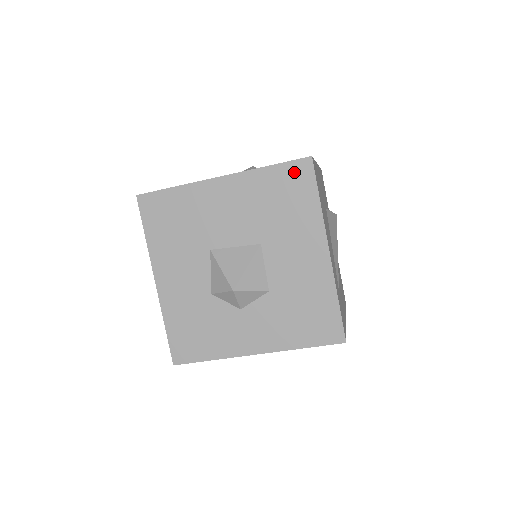
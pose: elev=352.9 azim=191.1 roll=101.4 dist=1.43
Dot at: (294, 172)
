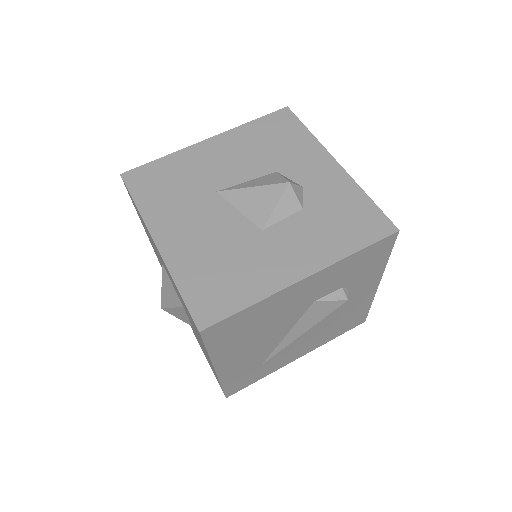
Dot at: occluded
